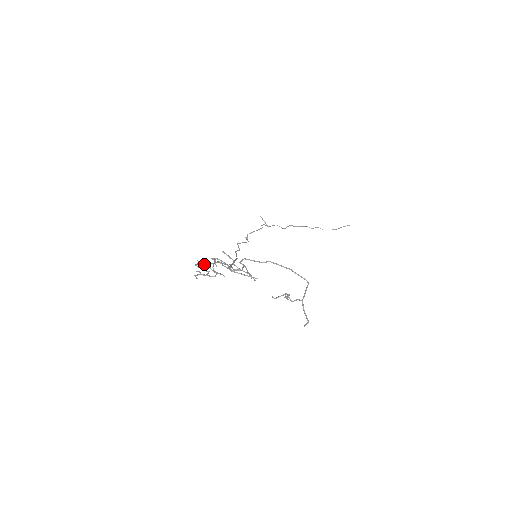
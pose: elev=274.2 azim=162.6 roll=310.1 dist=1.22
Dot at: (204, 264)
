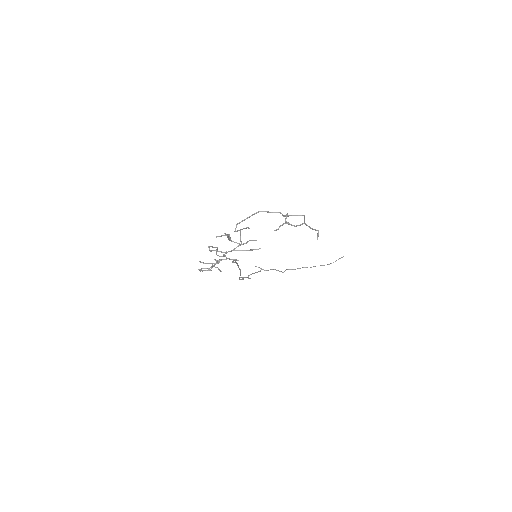
Dot at: occluded
